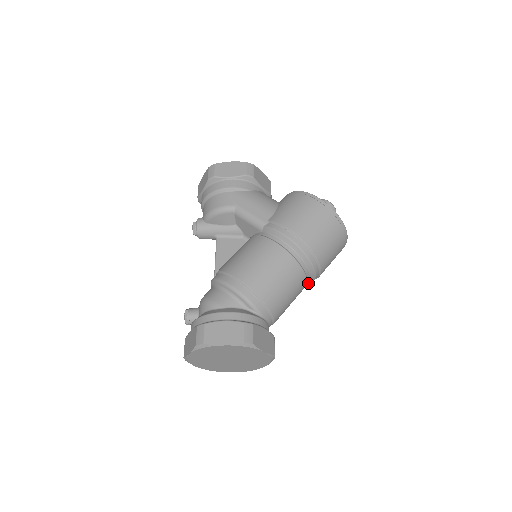
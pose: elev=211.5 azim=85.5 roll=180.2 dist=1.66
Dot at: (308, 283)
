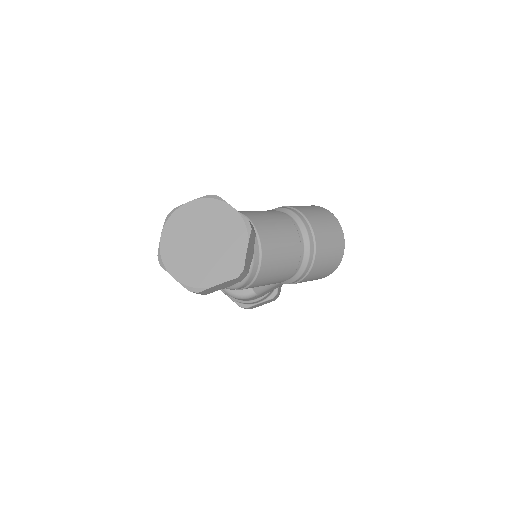
Dot at: (308, 252)
